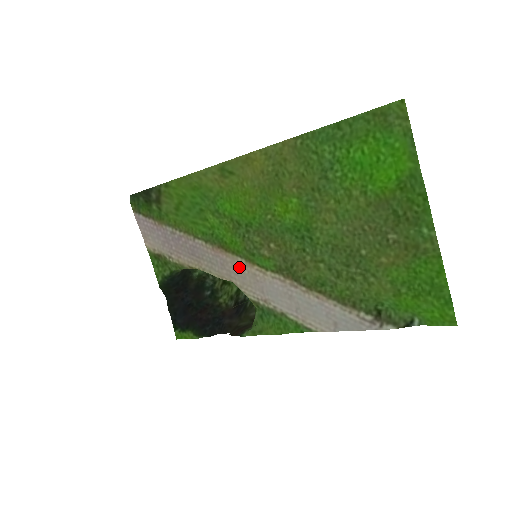
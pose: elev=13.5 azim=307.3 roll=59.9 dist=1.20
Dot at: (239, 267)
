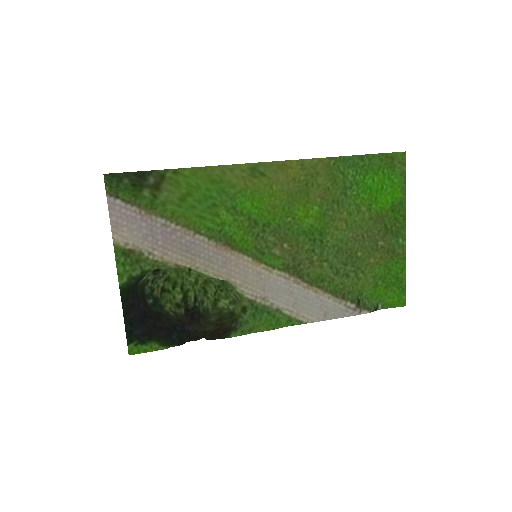
Dot at: (243, 265)
